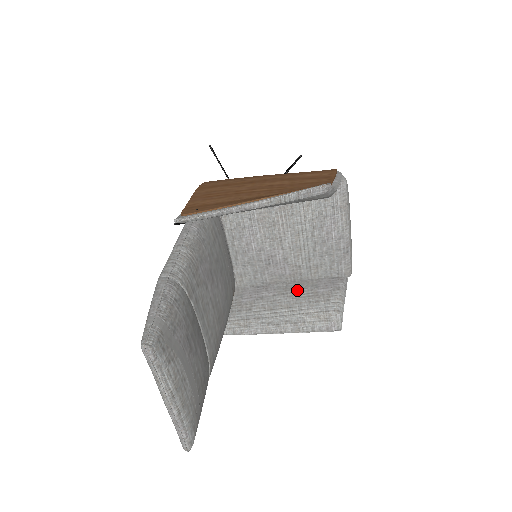
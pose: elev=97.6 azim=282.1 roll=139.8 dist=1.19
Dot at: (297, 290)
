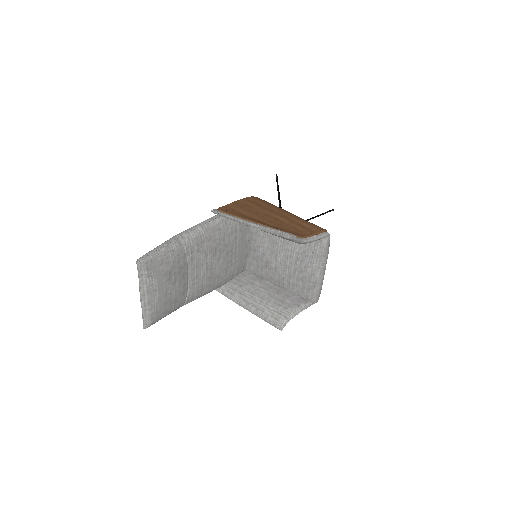
Dot at: (275, 292)
